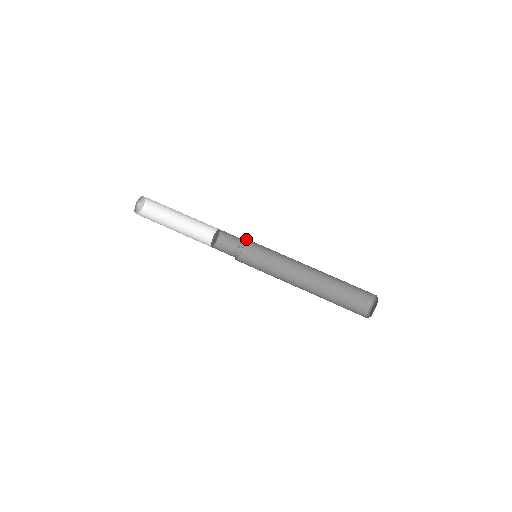
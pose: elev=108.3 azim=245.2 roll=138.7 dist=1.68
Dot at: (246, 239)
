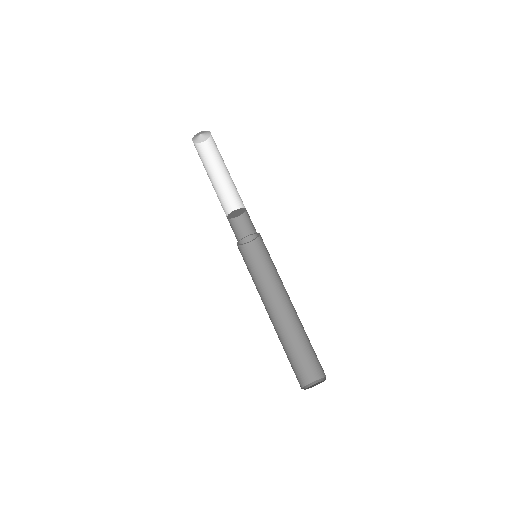
Dot at: occluded
